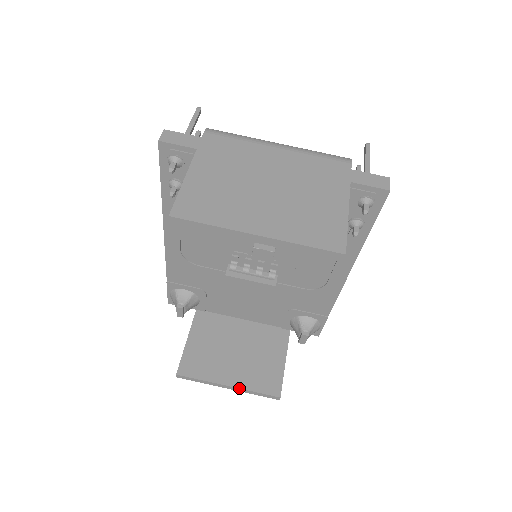
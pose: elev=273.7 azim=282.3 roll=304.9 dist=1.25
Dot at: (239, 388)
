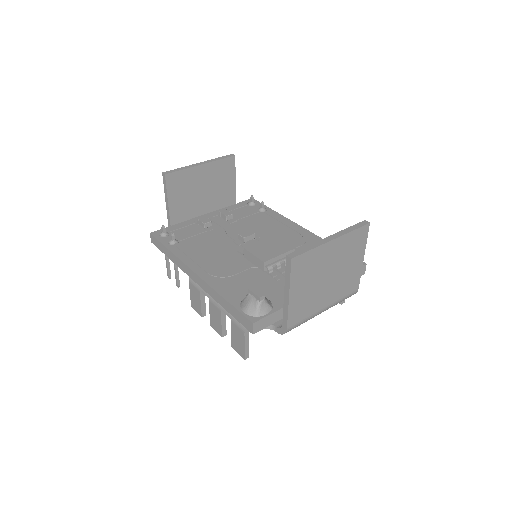
Dot at: (336, 233)
